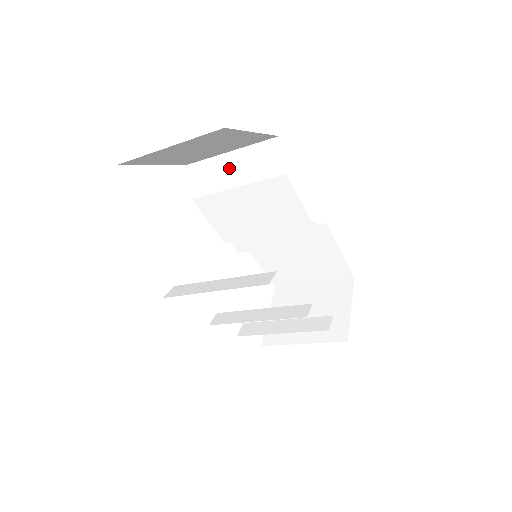
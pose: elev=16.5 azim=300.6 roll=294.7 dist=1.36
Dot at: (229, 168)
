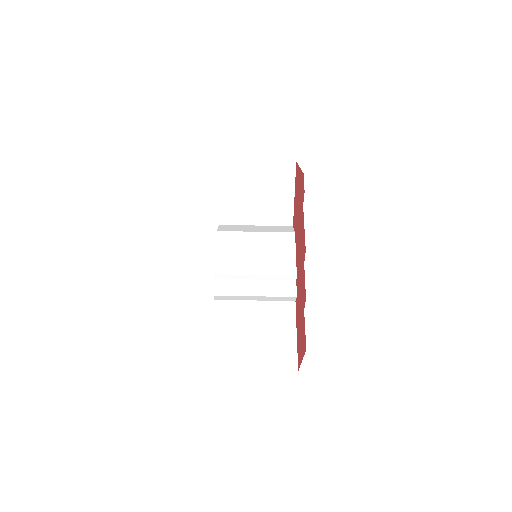
Dot at: (253, 228)
